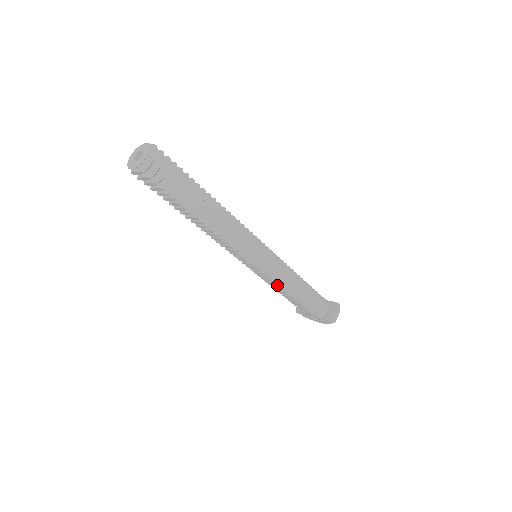
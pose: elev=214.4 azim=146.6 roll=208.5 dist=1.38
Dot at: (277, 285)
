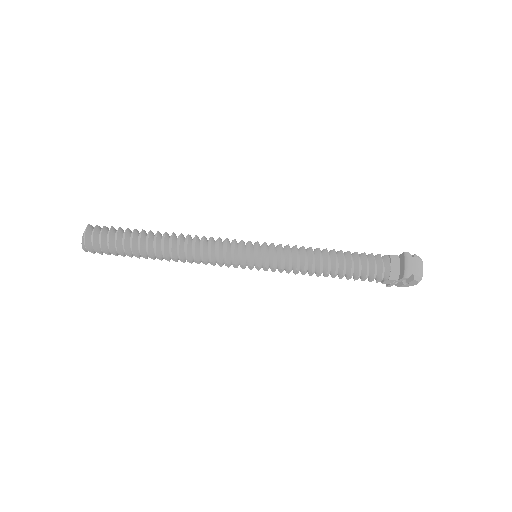
Dot at: (301, 271)
